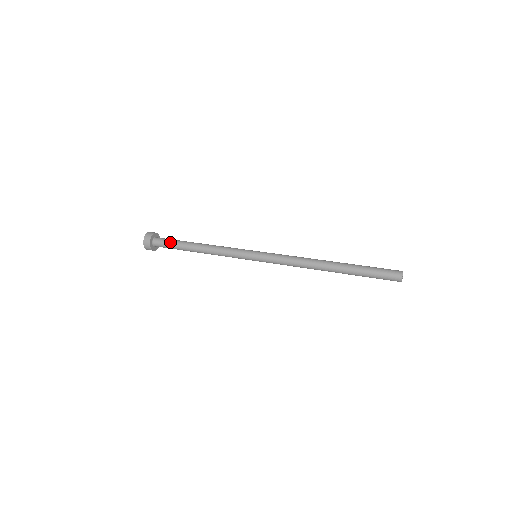
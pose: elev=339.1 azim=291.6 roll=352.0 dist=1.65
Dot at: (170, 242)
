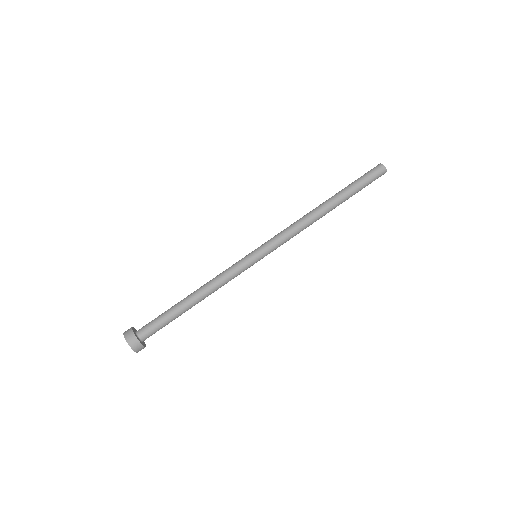
Dot at: (161, 324)
